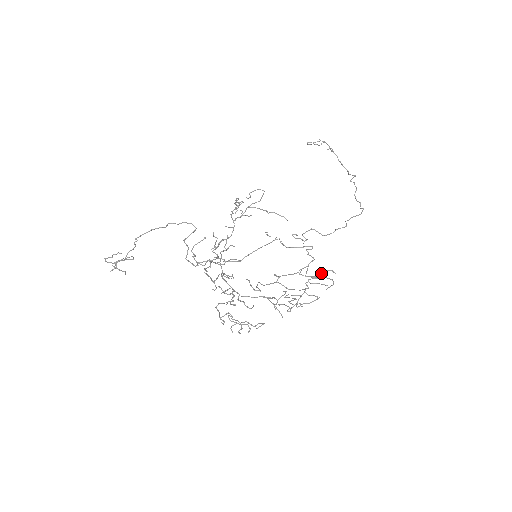
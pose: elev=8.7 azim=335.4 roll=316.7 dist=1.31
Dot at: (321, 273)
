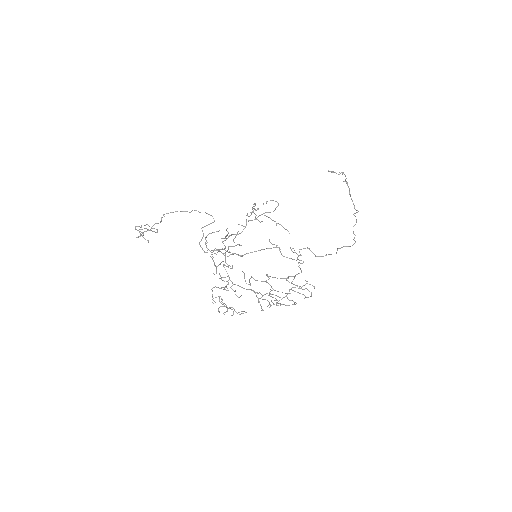
Dot at: (304, 285)
